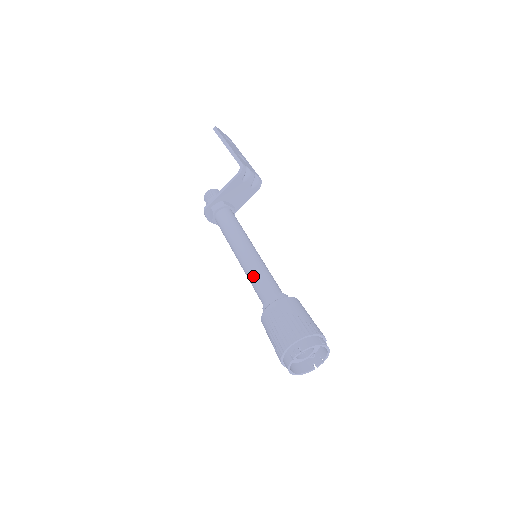
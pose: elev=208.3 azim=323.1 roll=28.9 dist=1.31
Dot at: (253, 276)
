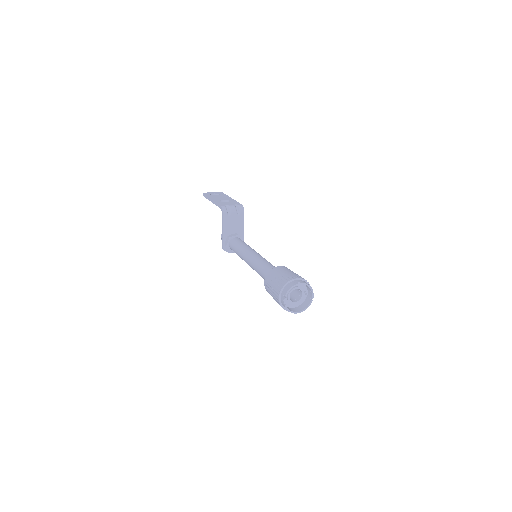
Dot at: (256, 270)
